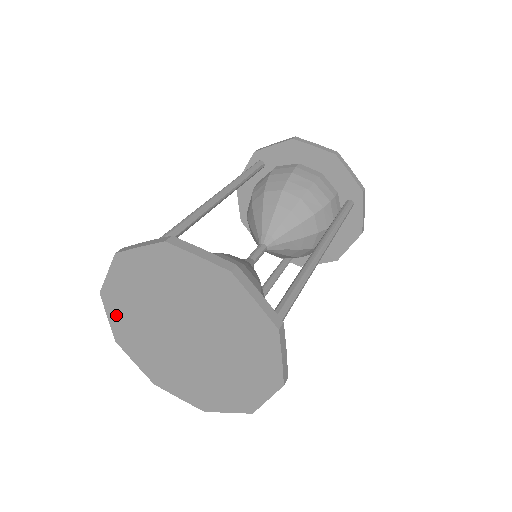
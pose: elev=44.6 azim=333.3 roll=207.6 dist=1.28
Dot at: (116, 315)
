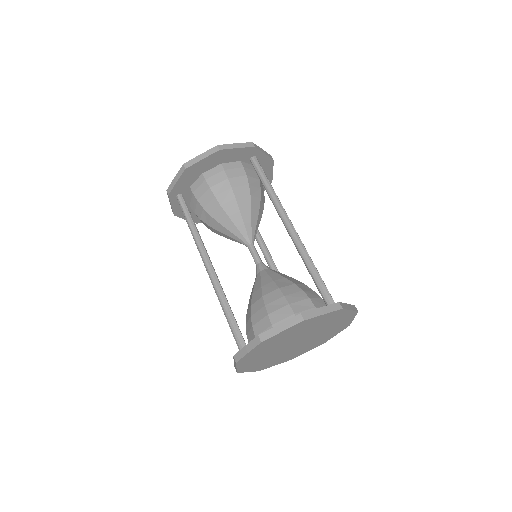
Dot at: (252, 368)
